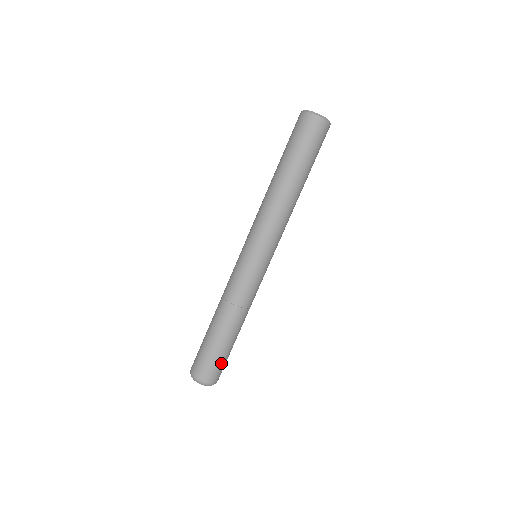
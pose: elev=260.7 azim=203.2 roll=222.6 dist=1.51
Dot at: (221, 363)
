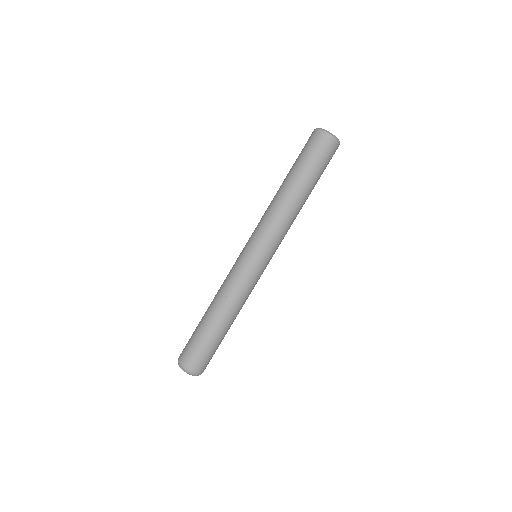
Dot at: (213, 354)
